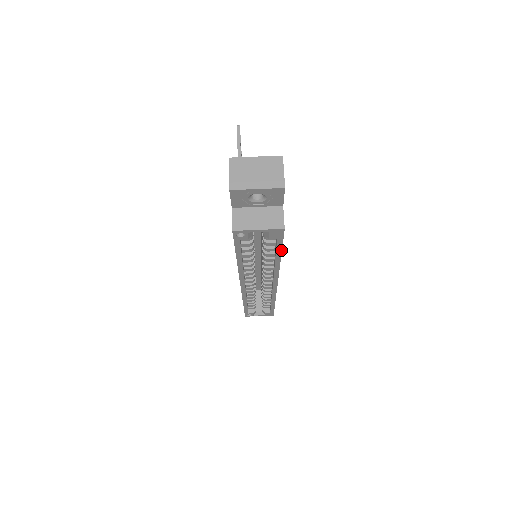
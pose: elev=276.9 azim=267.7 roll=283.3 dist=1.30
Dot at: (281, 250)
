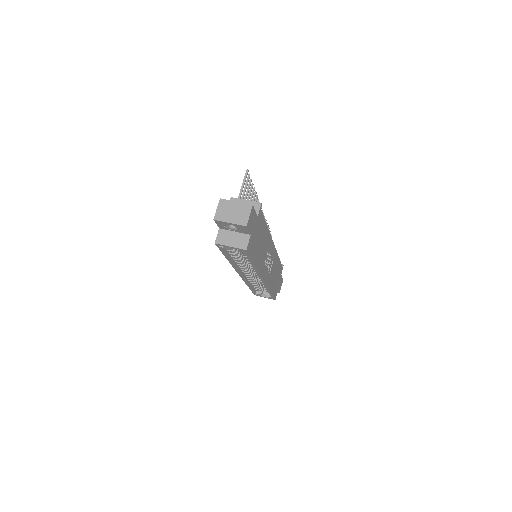
Dot at: (252, 261)
